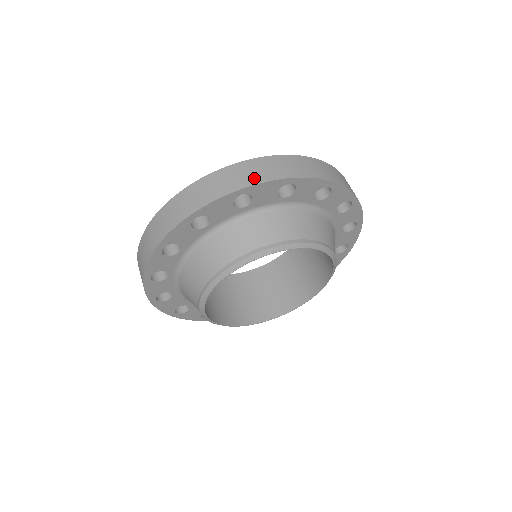
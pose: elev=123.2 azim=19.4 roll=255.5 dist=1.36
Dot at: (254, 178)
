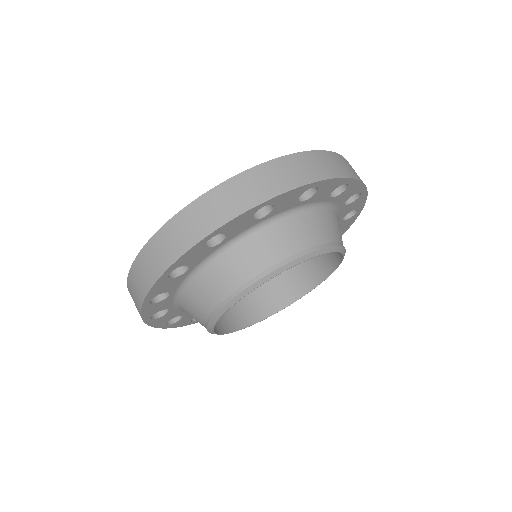
Dot at: (326, 171)
